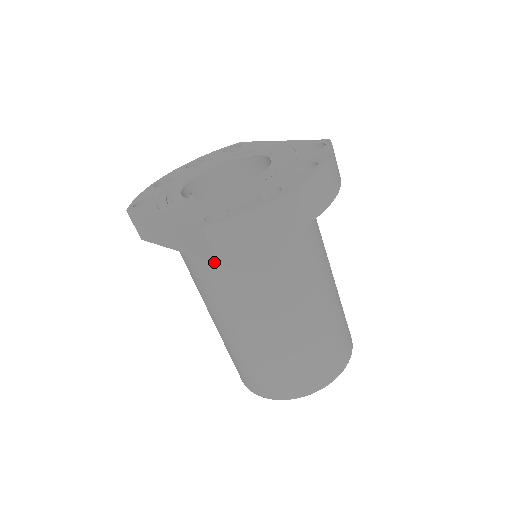
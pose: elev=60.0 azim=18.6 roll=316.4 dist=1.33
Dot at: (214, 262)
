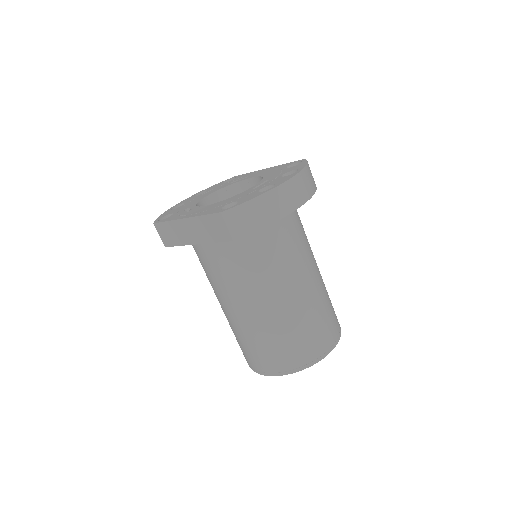
Dot at: occluded
